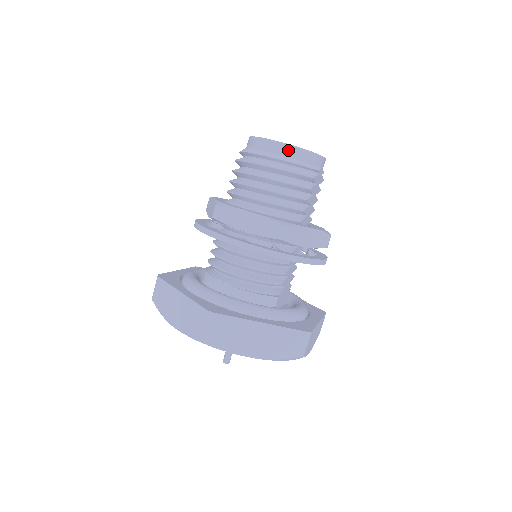
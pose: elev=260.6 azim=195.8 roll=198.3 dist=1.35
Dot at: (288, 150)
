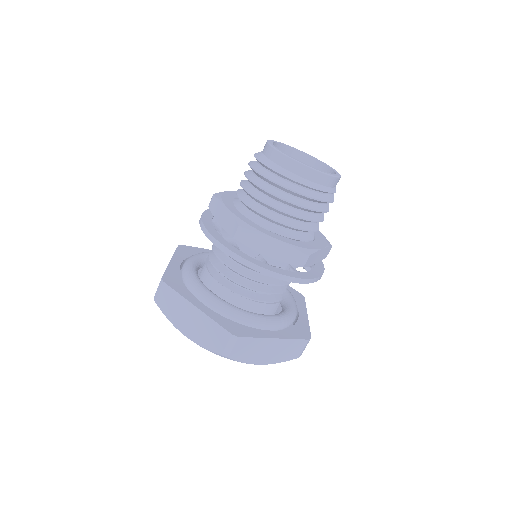
Dot at: (317, 176)
